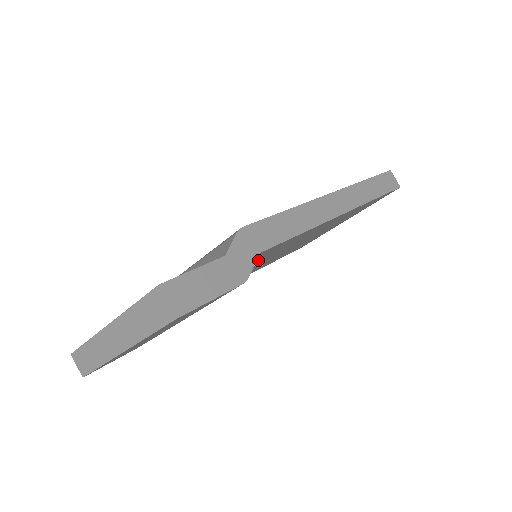
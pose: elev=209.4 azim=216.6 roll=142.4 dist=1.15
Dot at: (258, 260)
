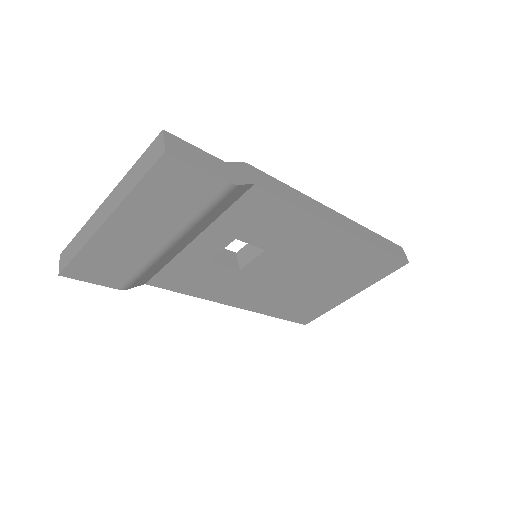
Dot at: (255, 234)
